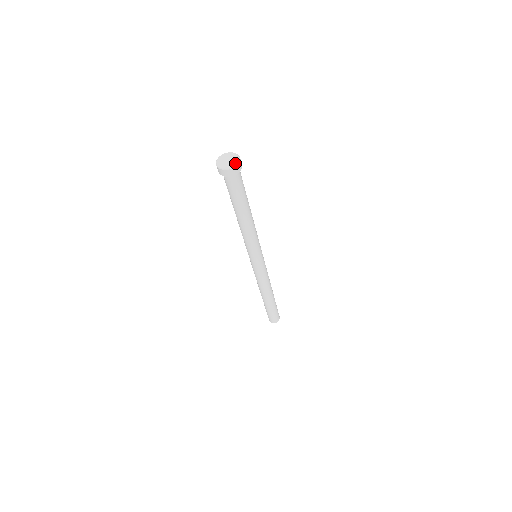
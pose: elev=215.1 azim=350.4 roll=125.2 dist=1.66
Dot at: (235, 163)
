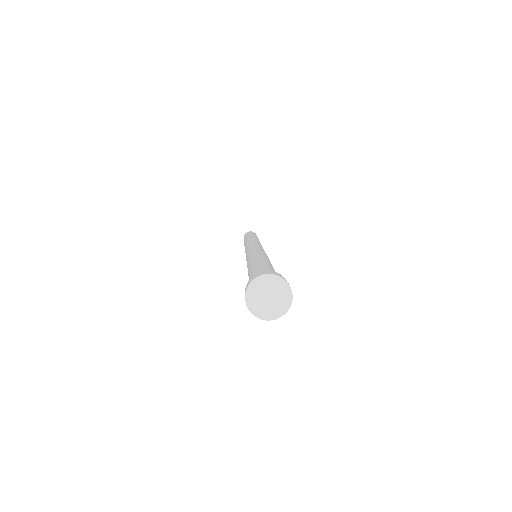
Dot at: (284, 306)
